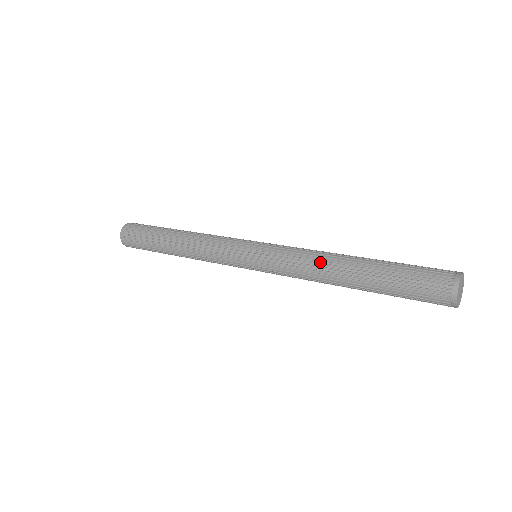
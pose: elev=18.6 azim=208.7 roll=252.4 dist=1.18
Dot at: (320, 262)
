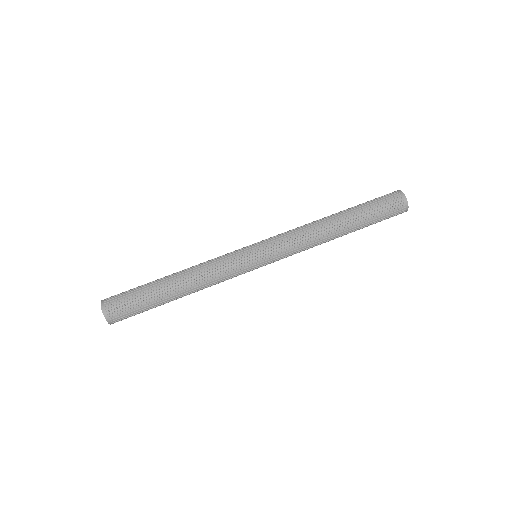
Dot at: (318, 234)
